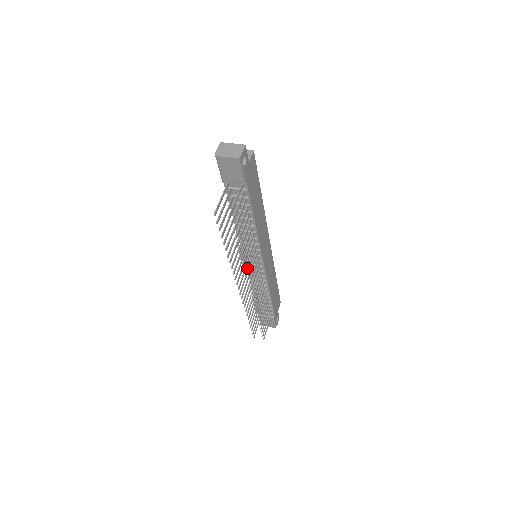
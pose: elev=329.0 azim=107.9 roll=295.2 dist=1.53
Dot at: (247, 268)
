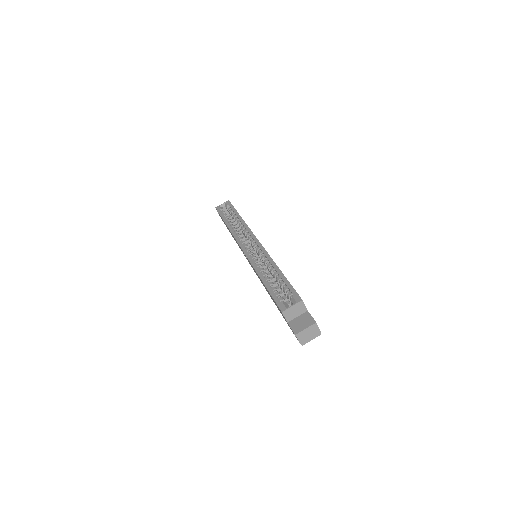
Dot at: occluded
